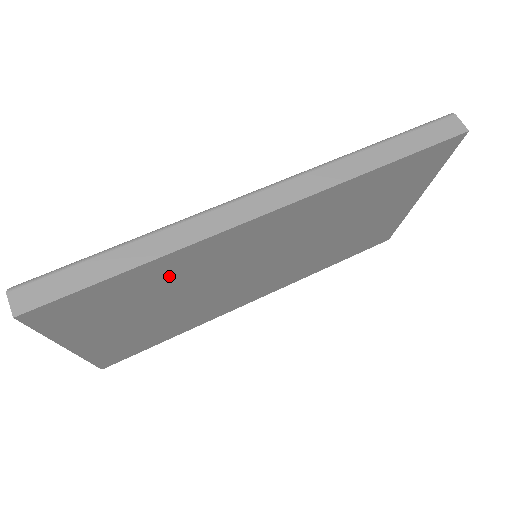
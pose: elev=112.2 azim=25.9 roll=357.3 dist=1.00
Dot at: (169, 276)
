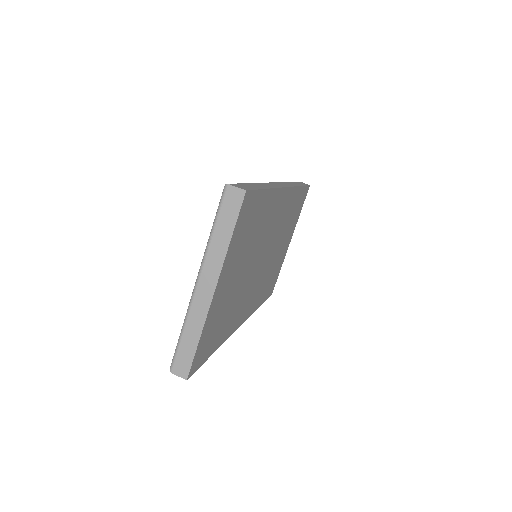
Dot at: (262, 220)
